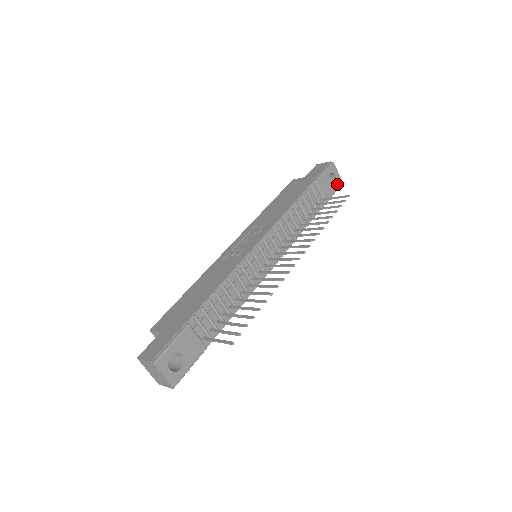
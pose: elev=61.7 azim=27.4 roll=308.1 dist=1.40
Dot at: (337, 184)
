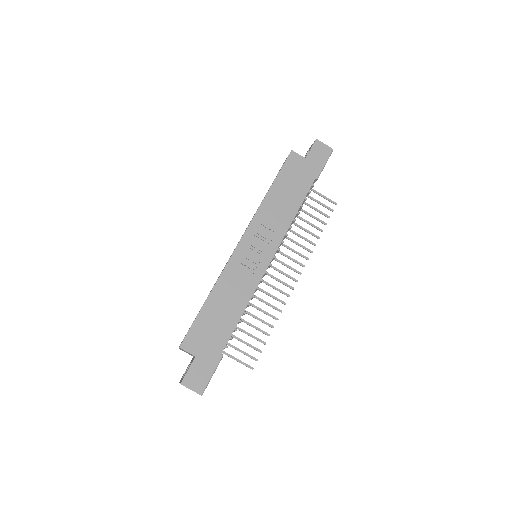
Dot at: occluded
